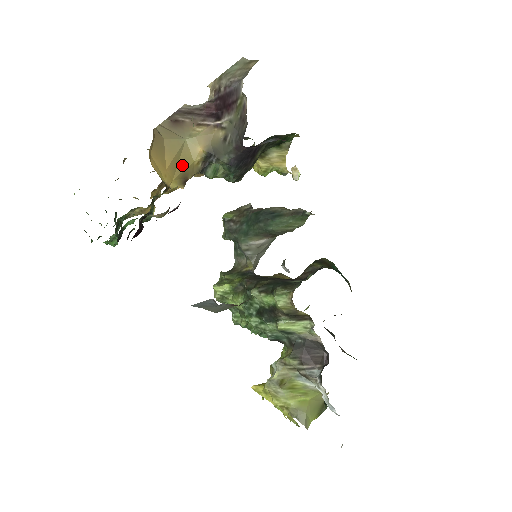
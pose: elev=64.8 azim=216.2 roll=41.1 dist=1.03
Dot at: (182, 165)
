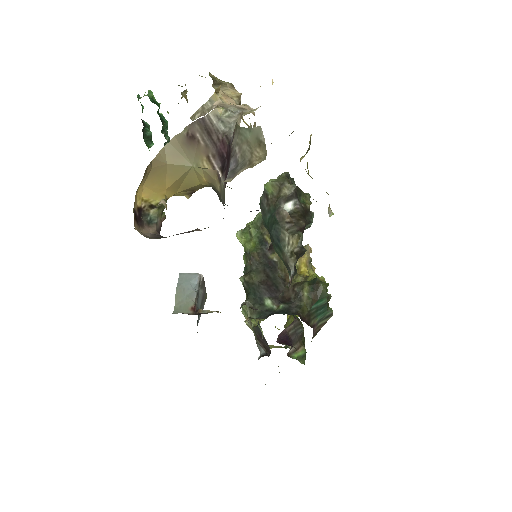
Dot at: (187, 184)
